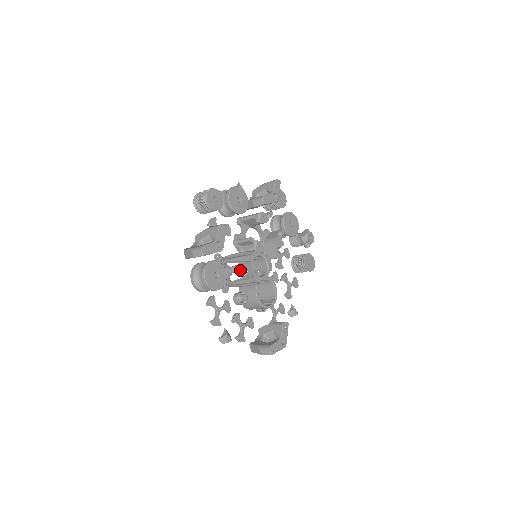
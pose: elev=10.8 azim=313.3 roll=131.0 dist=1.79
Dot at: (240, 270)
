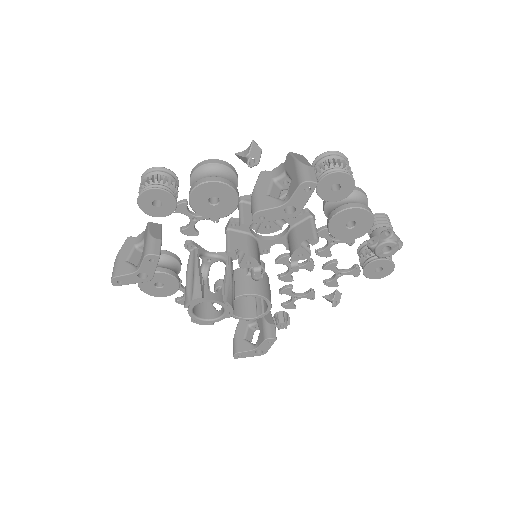
Dot at: occluded
